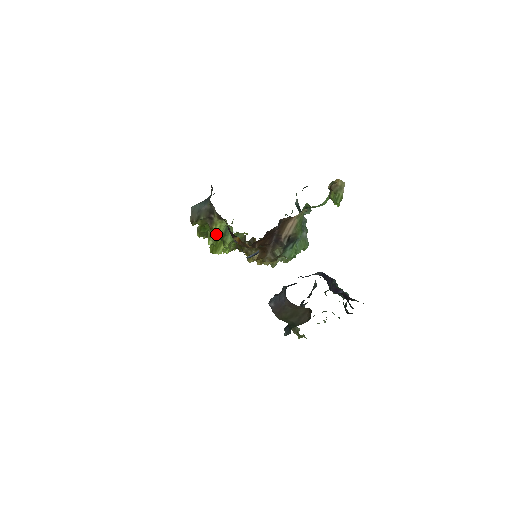
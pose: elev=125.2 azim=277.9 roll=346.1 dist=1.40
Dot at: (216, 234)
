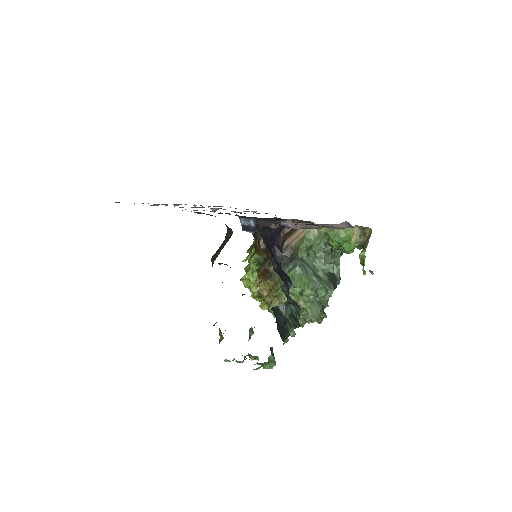
Dot at: (252, 252)
